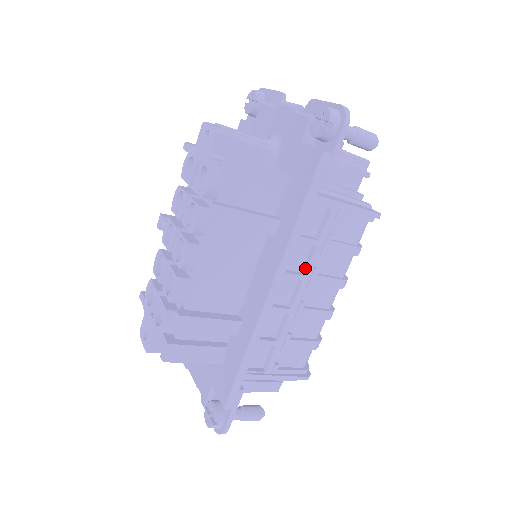
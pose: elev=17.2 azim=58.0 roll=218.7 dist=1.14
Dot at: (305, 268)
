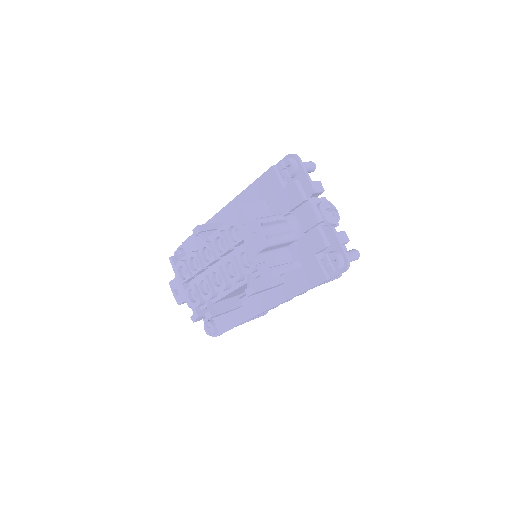
Dot at: occluded
